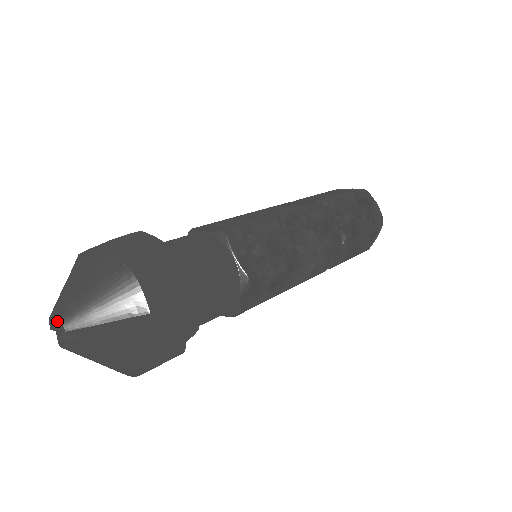
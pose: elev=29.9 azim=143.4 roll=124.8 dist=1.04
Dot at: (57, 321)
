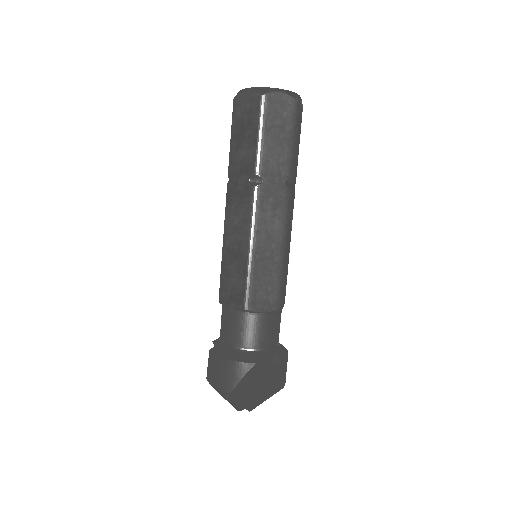
Dot at: occluded
